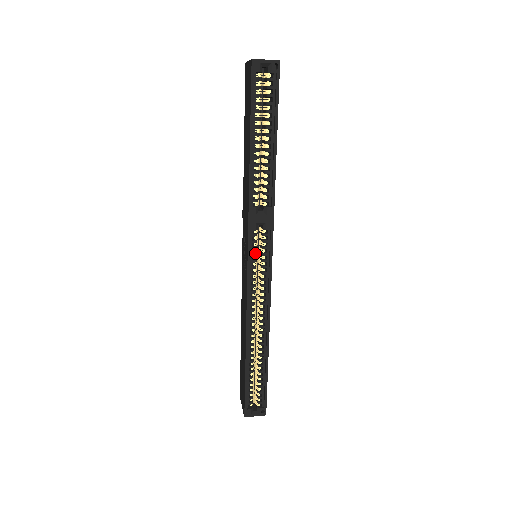
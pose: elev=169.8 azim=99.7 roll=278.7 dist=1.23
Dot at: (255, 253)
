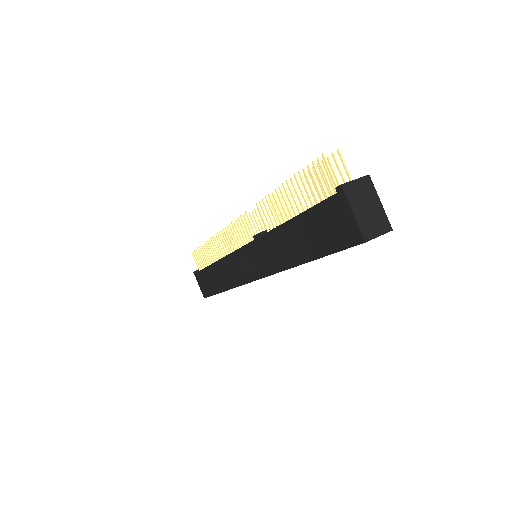
Dot at: occluded
